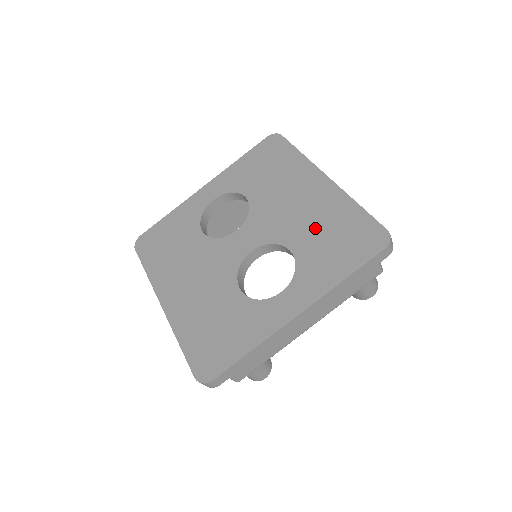
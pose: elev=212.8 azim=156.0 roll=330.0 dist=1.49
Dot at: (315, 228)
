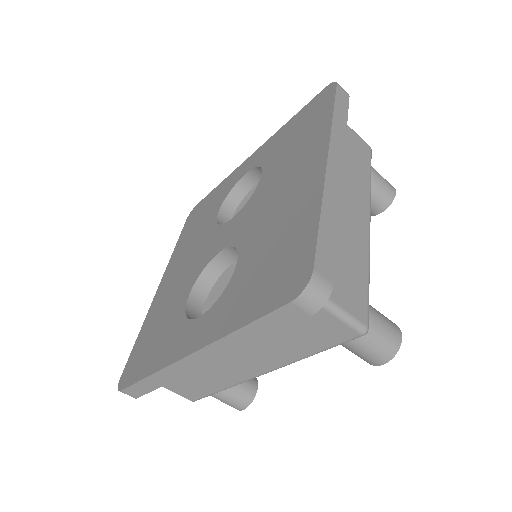
Dot at: (268, 238)
